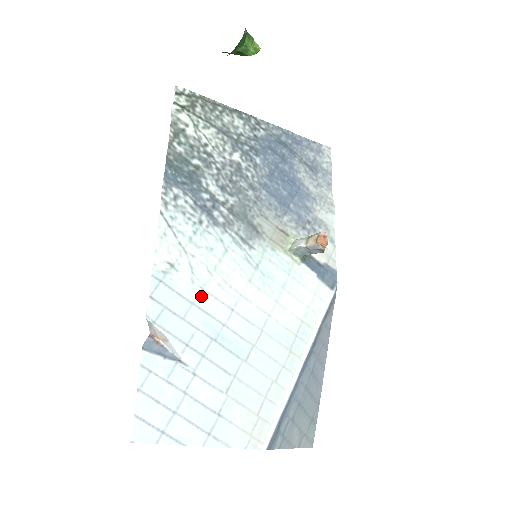
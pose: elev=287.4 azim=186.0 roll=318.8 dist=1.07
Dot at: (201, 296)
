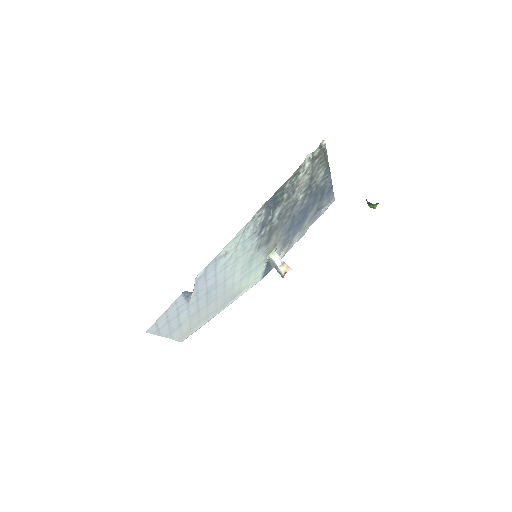
Dot at: (222, 272)
